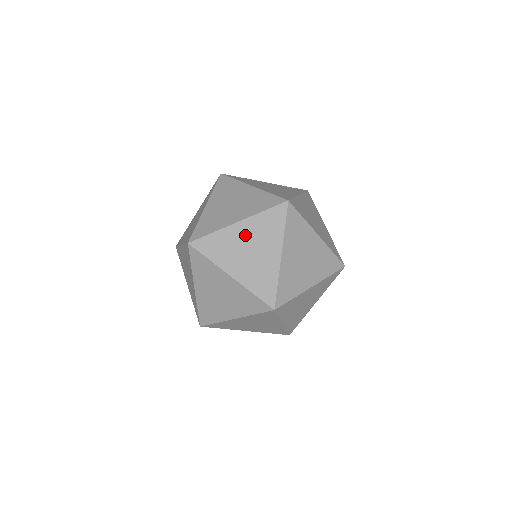
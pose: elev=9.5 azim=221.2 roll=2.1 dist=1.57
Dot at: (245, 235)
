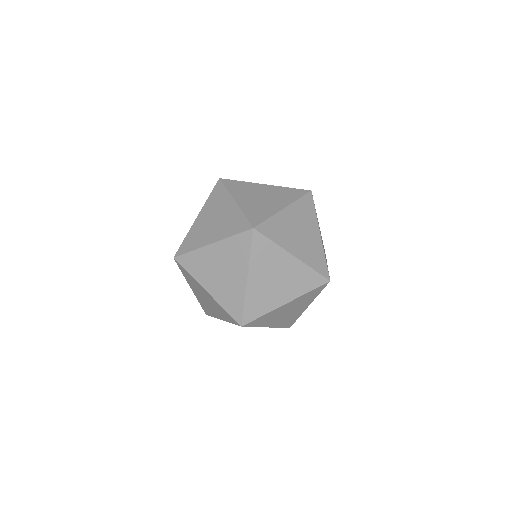
Dot at: (217, 257)
